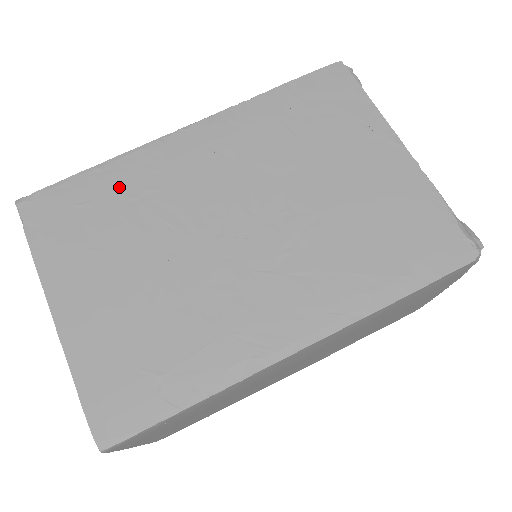
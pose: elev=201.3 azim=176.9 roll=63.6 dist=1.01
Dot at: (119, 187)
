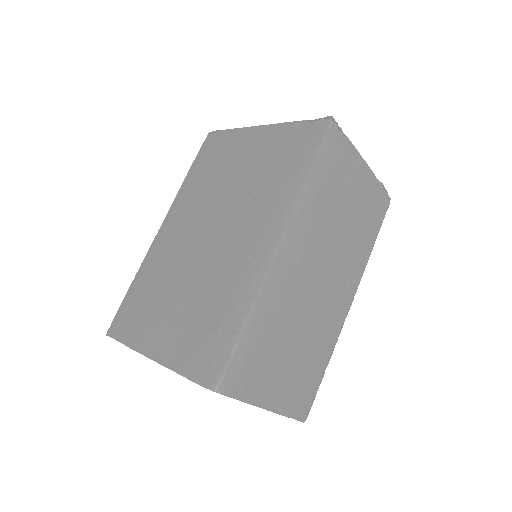
Dot at: (147, 279)
